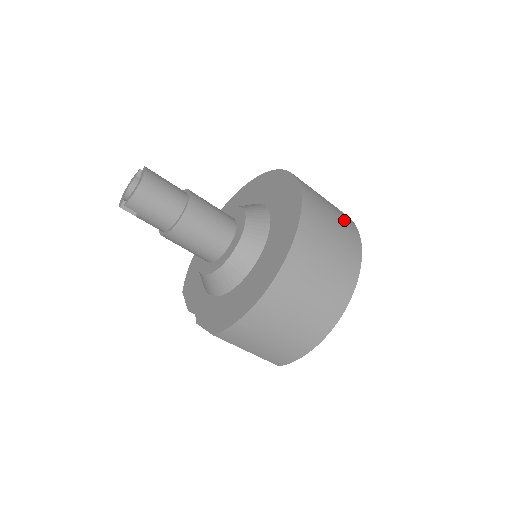
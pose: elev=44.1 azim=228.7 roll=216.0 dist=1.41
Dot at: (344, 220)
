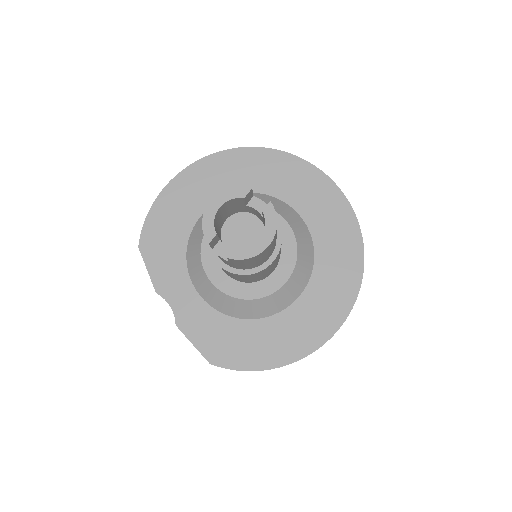
Dot at: occluded
